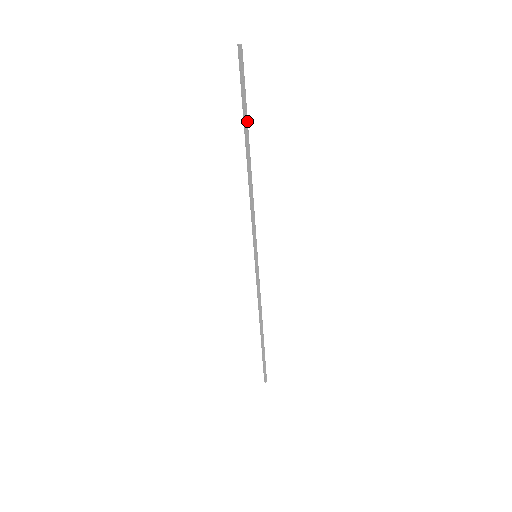
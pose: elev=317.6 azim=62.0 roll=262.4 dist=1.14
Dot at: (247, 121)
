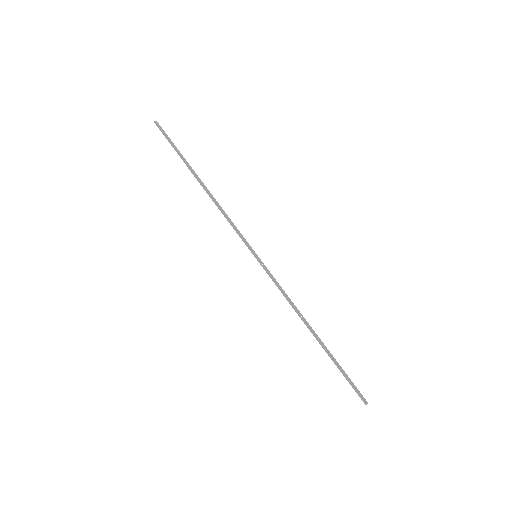
Dot at: (185, 159)
